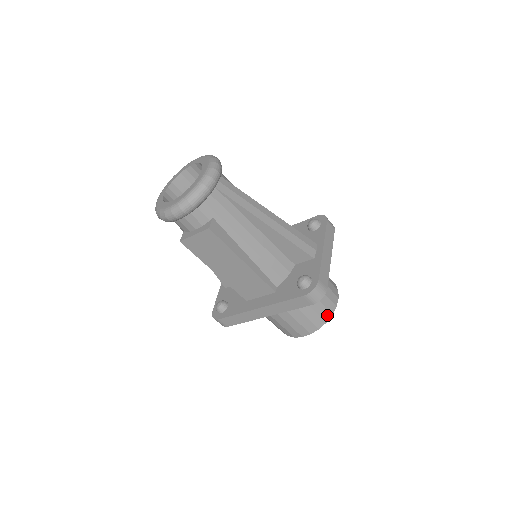
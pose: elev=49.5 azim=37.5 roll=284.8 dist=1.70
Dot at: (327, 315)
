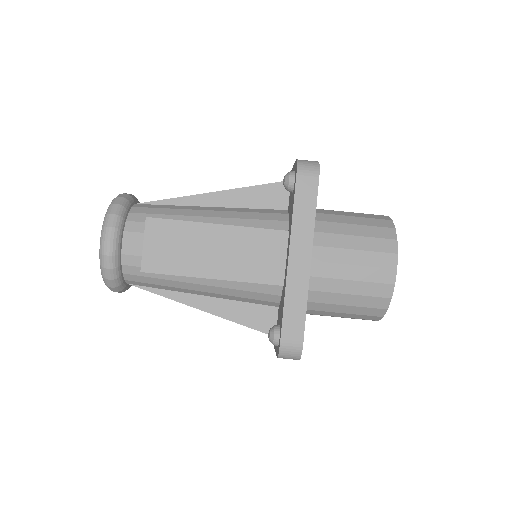
Dot at: (386, 223)
